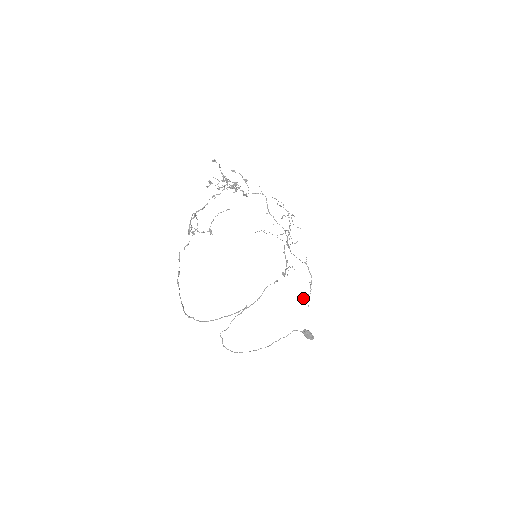
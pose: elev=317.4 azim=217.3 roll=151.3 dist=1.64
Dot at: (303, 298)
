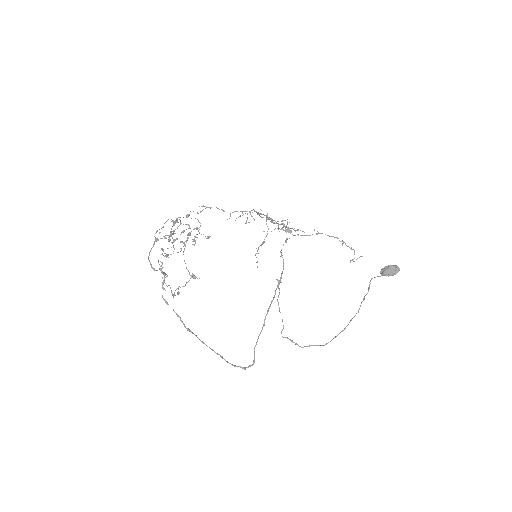
Dot at: occluded
